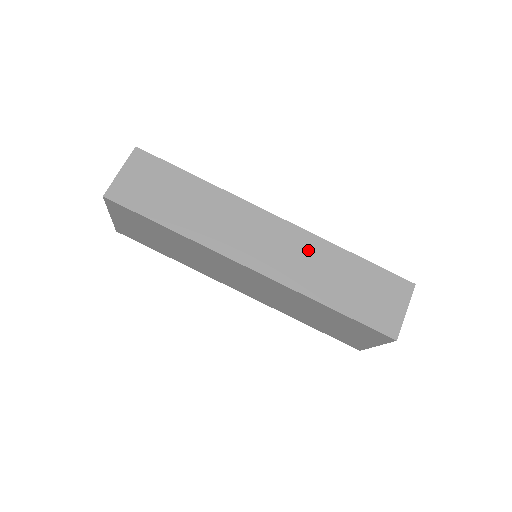
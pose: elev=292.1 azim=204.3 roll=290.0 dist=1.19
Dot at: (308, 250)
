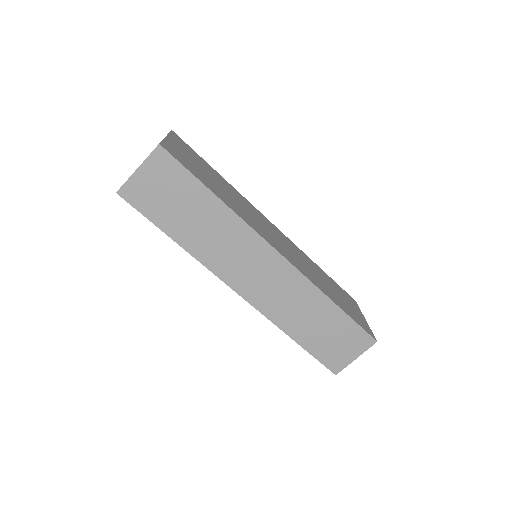
Dot at: (296, 291)
